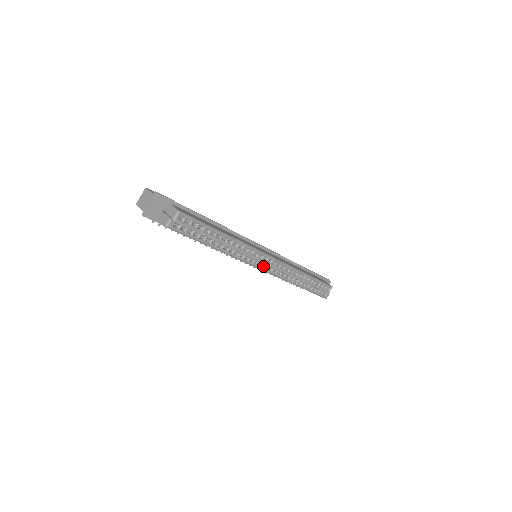
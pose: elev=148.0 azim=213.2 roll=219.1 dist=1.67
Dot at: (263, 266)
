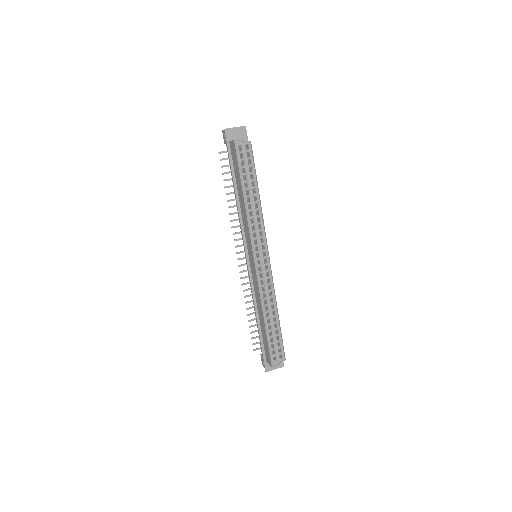
Dot at: (258, 258)
